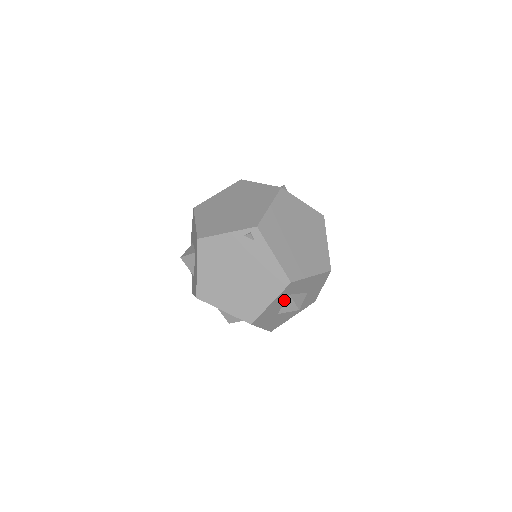
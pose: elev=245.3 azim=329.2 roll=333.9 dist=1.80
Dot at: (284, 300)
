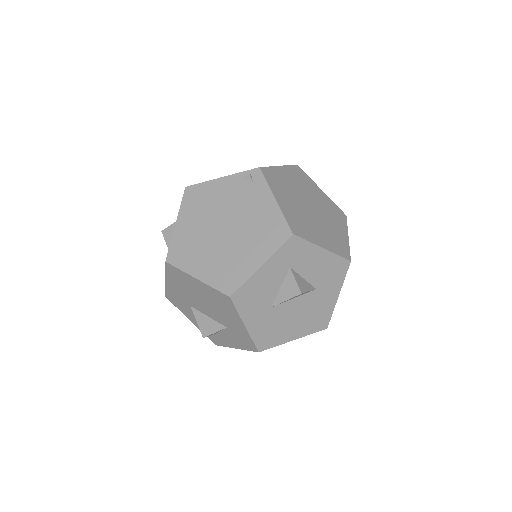
Dot at: (282, 276)
